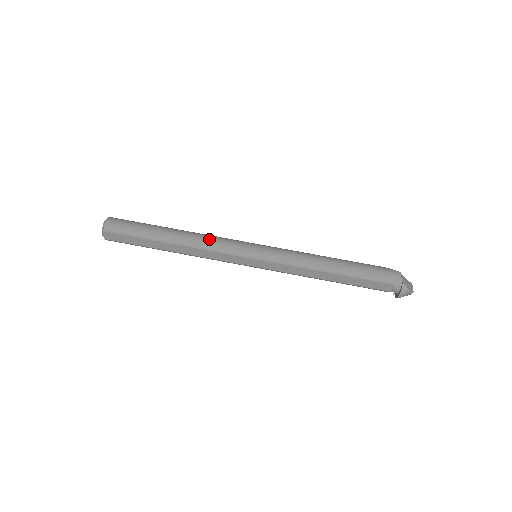
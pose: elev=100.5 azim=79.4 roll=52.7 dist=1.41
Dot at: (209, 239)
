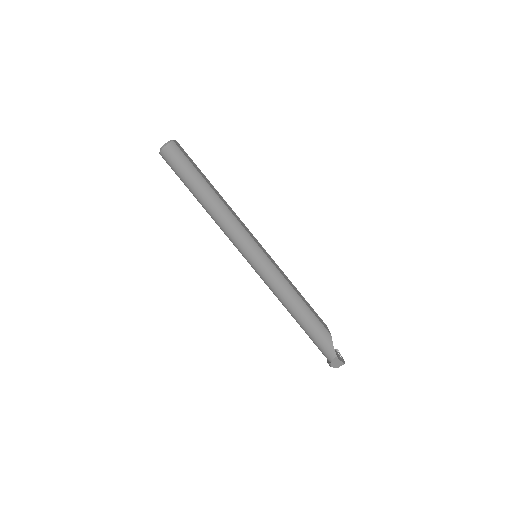
Dot at: (225, 224)
